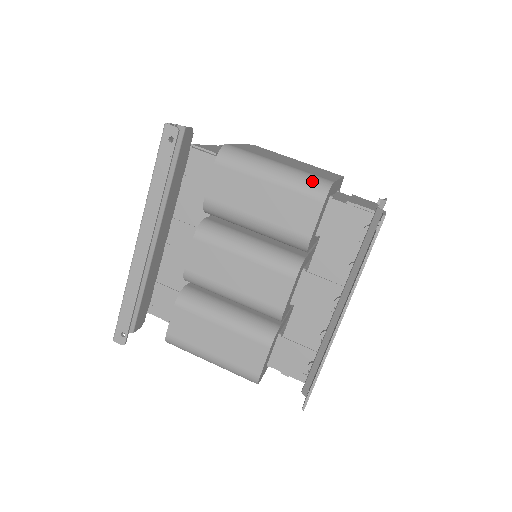
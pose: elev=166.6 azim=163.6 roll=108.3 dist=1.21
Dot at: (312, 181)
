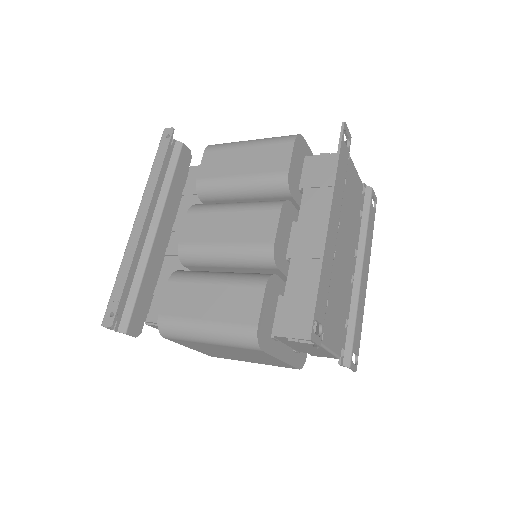
Dot at: (283, 136)
